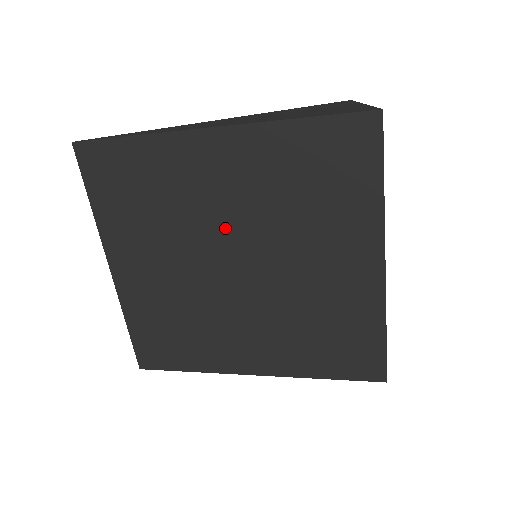
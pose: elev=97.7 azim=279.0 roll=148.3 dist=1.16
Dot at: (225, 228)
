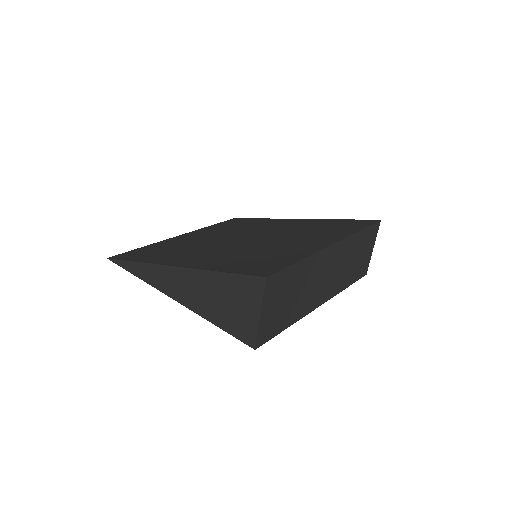
Dot at: (262, 232)
